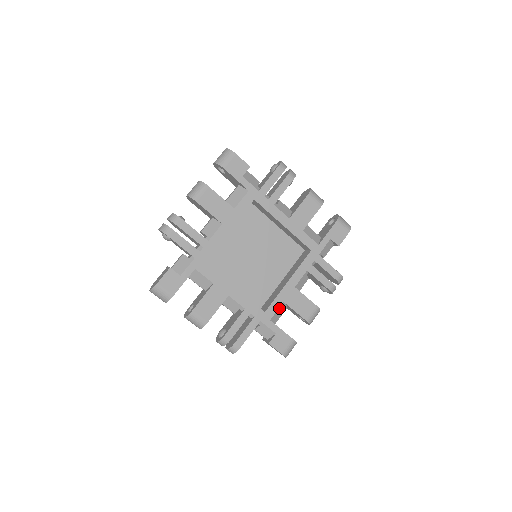
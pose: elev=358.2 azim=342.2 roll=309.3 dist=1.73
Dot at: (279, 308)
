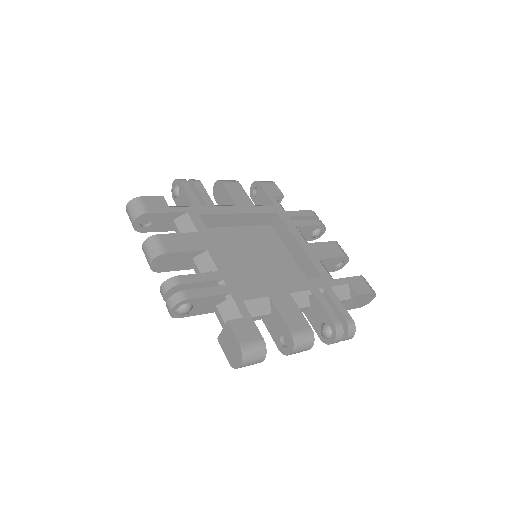
Dot at: (261, 298)
